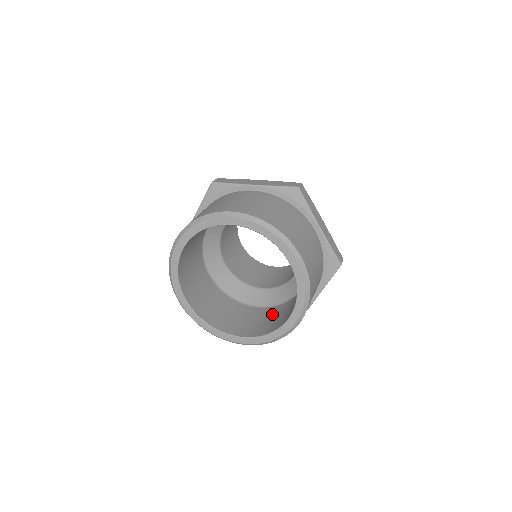
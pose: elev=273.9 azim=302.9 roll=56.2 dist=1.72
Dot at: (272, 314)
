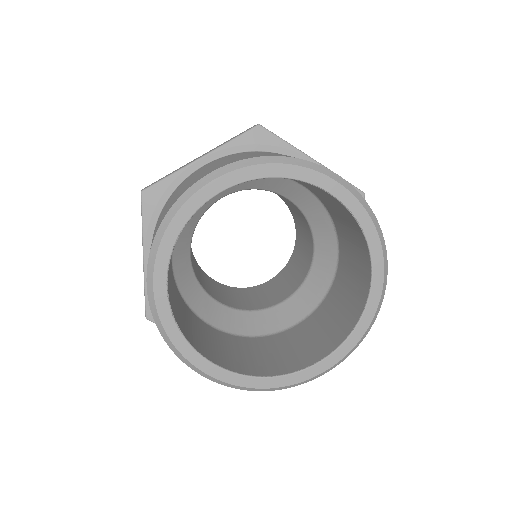
Dot at: (251, 347)
